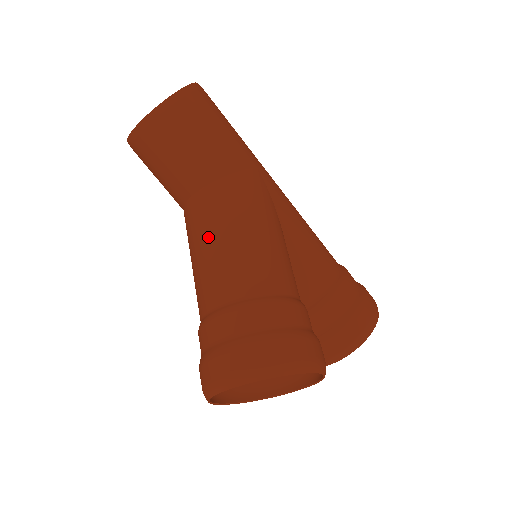
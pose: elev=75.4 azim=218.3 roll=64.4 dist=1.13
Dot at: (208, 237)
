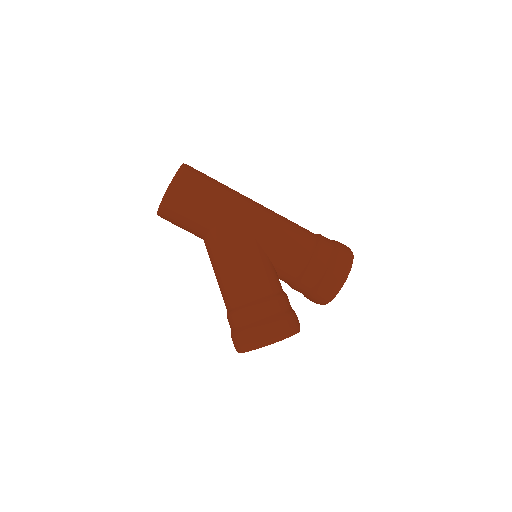
Dot at: (215, 268)
